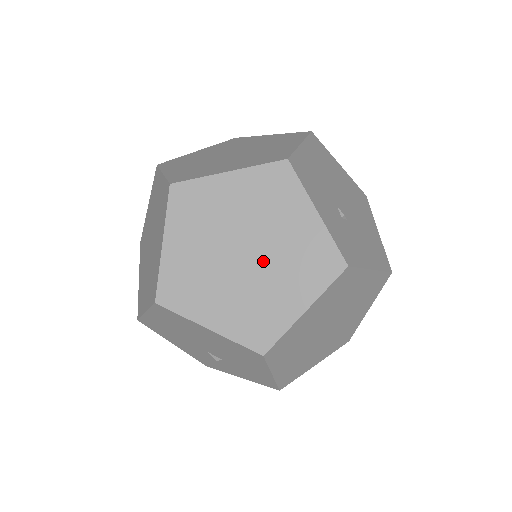
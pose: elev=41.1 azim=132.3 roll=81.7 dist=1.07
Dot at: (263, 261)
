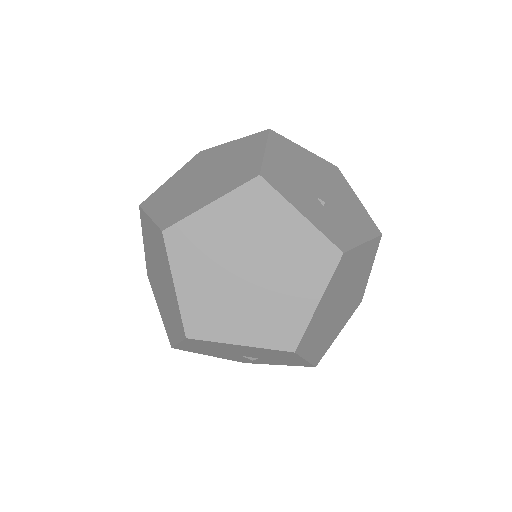
Dot at: (268, 272)
